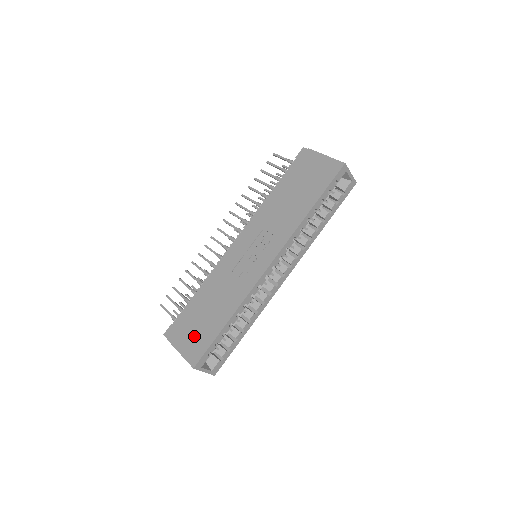
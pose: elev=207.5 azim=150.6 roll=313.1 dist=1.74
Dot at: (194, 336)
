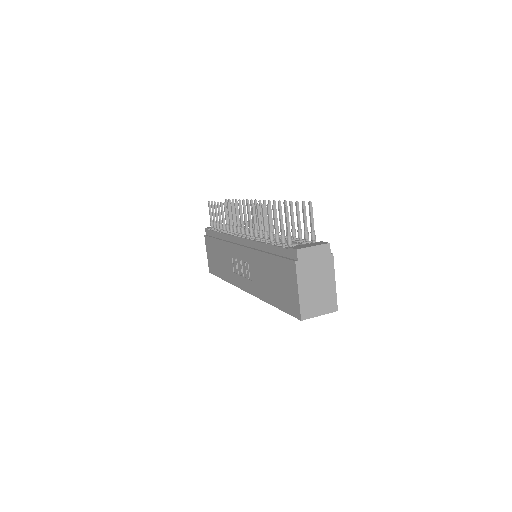
Dot at: (212, 258)
